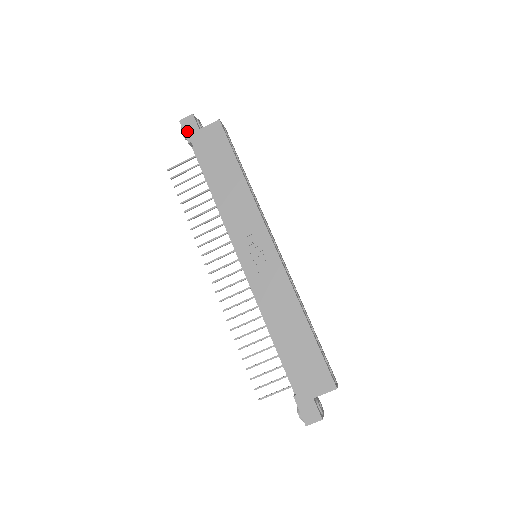
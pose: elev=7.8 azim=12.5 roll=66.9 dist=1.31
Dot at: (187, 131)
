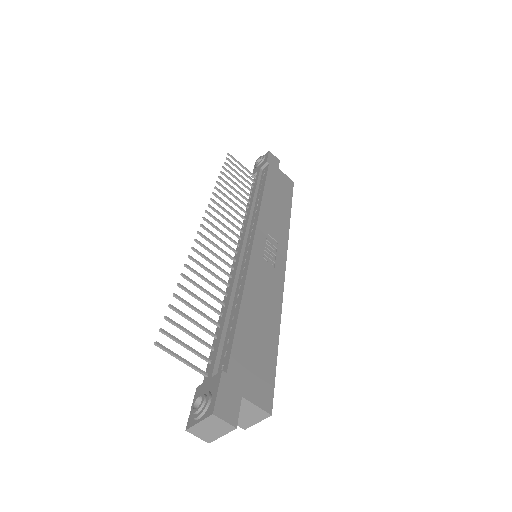
Dot at: (271, 159)
